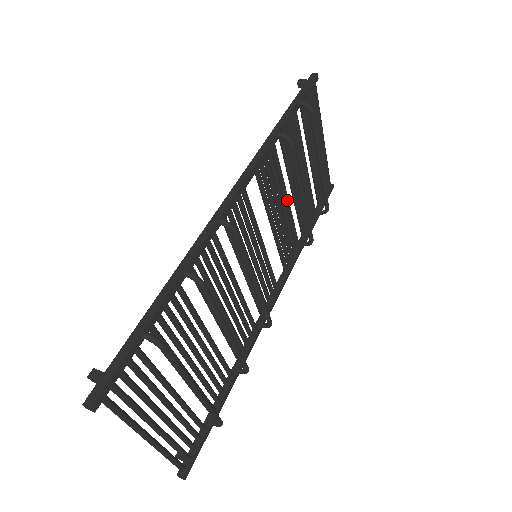
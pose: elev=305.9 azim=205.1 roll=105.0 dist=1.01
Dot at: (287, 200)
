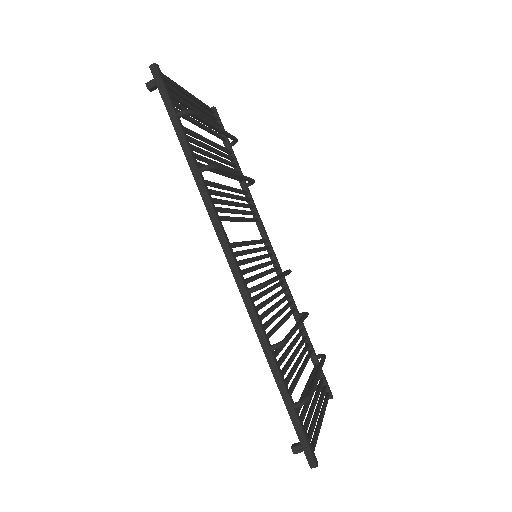
Dot at: (228, 188)
